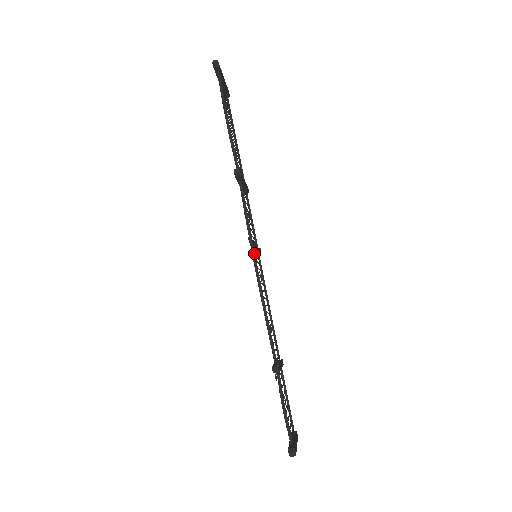
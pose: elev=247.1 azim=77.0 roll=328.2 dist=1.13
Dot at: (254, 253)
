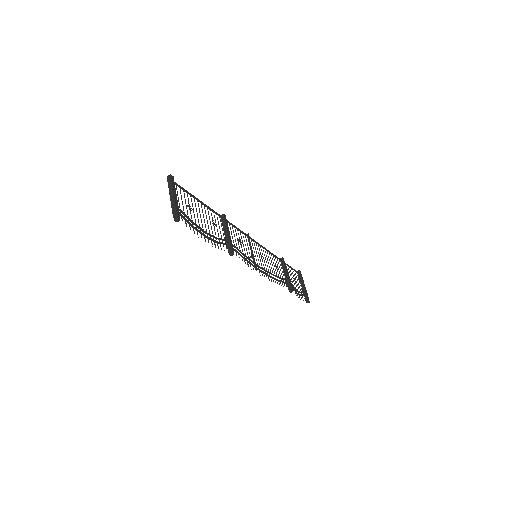
Dot at: (259, 267)
